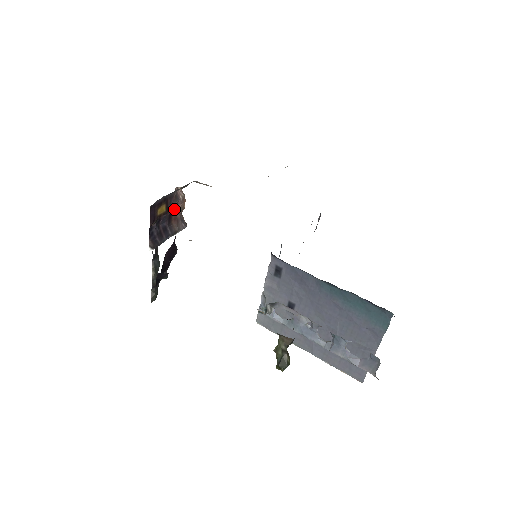
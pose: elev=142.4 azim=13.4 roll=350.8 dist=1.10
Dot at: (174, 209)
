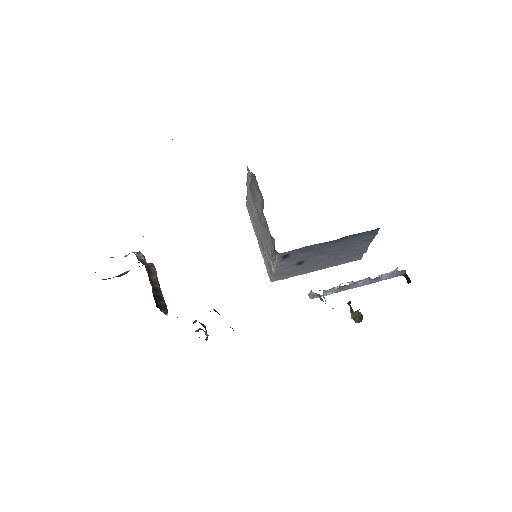
Dot at: (148, 271)
